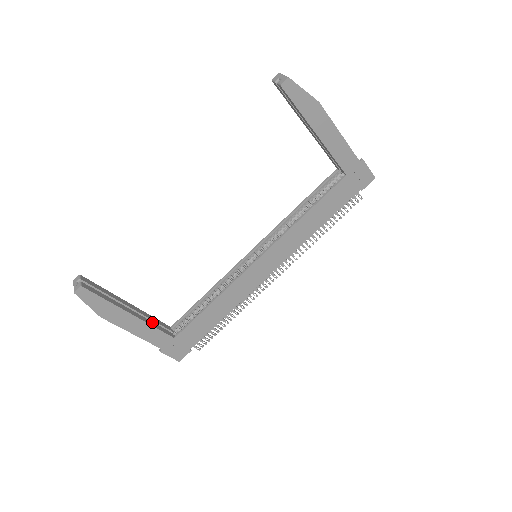
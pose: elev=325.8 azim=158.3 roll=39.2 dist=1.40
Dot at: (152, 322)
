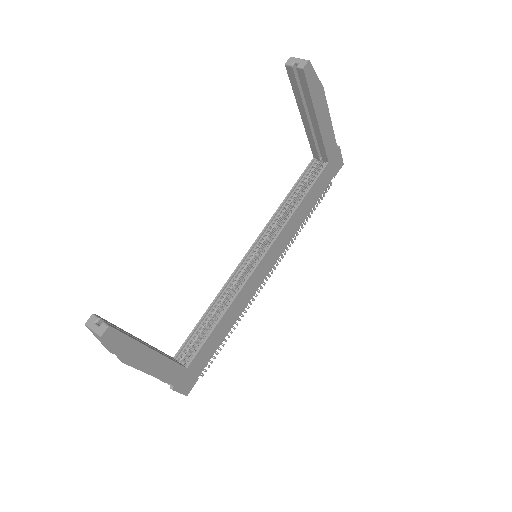
Dot at: occluded
